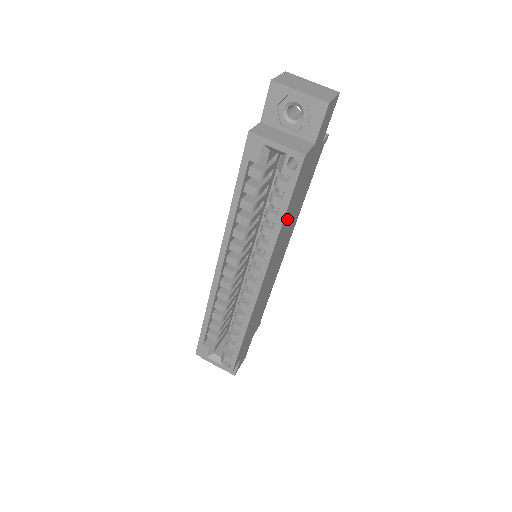
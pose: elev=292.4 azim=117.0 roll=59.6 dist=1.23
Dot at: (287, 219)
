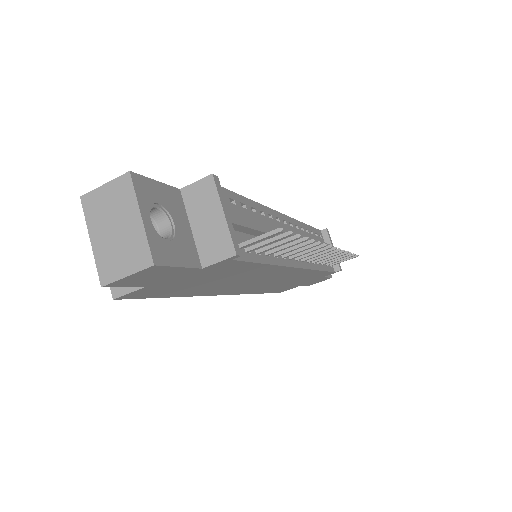
Dot at: (199, 289)
